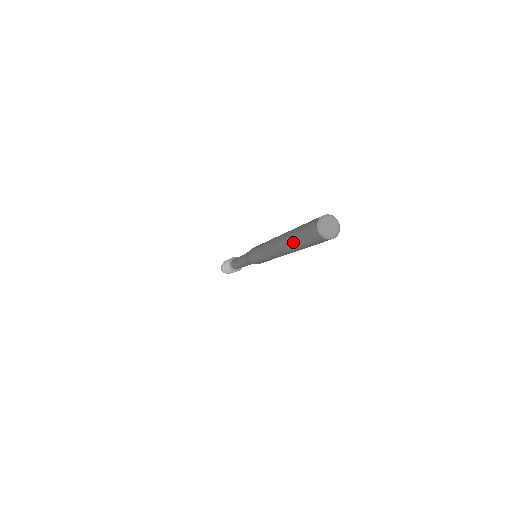
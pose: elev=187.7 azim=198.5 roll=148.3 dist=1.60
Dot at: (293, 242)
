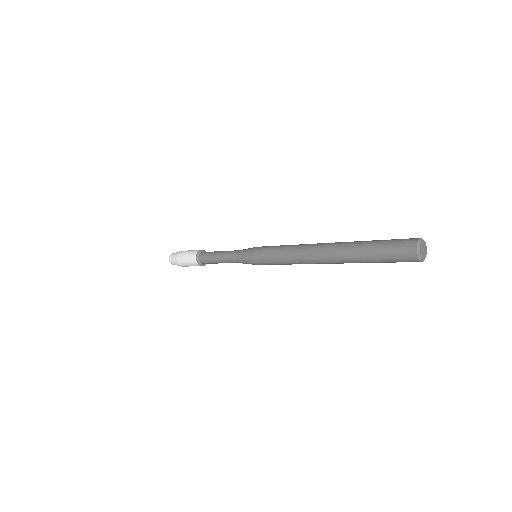
Dot at: (362, 257)
